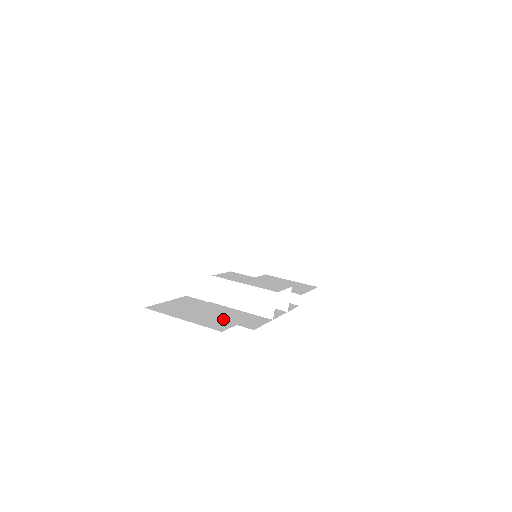
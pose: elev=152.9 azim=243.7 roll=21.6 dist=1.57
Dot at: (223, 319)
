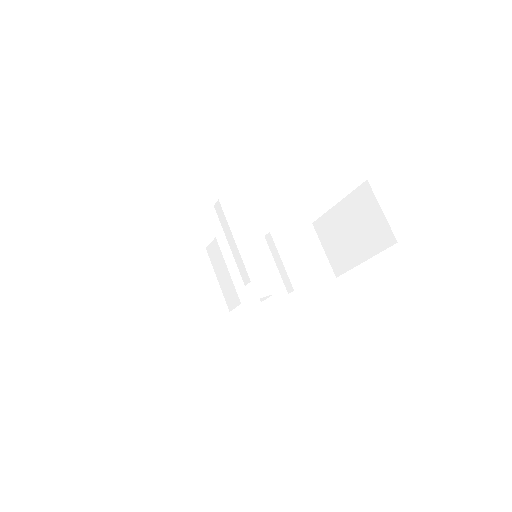
Dot at: (158, 315)
